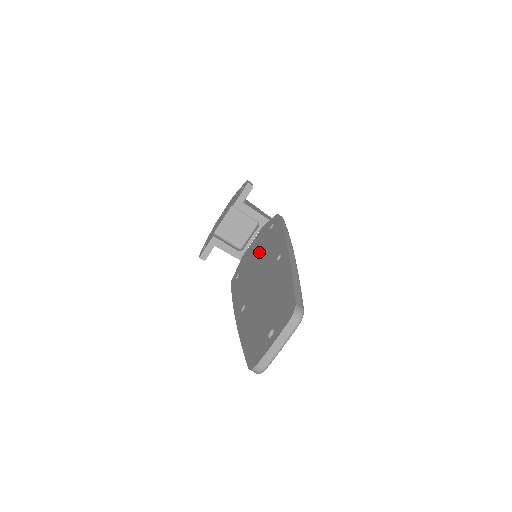
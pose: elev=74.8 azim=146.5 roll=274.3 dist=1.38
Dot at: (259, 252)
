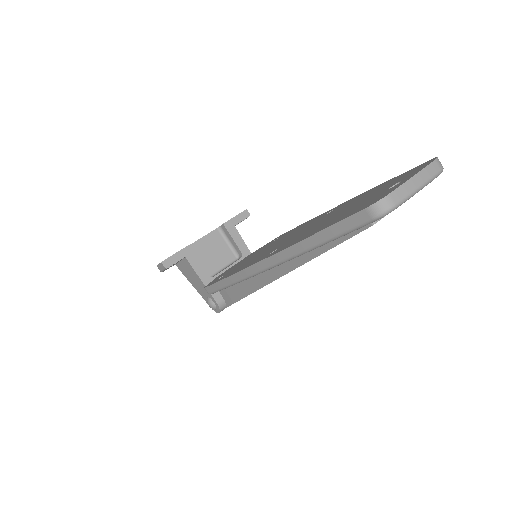
Dot at: occluded
